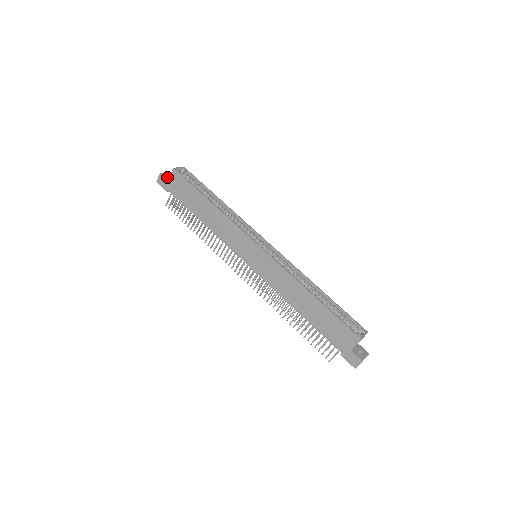
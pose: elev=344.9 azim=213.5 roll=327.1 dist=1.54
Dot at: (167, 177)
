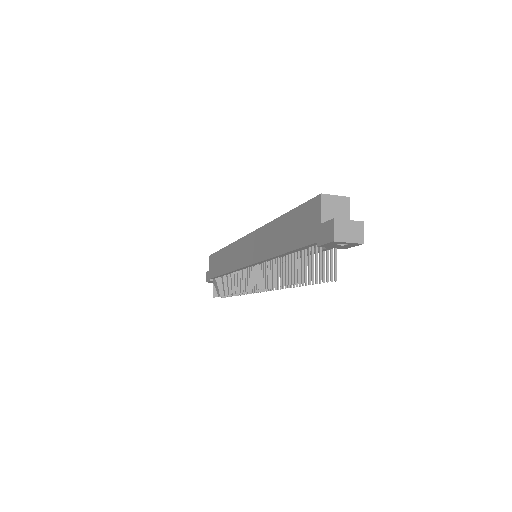
Dot at: occluded
